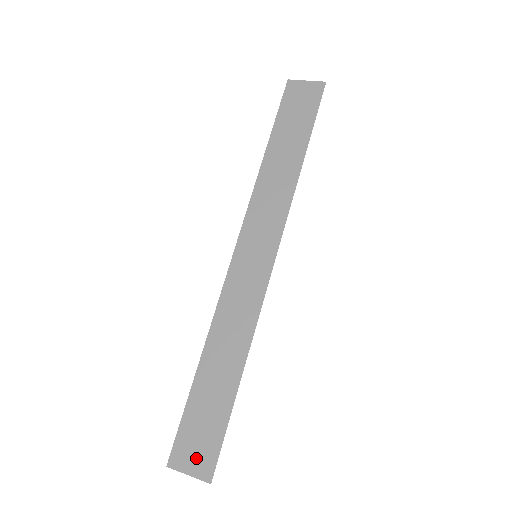
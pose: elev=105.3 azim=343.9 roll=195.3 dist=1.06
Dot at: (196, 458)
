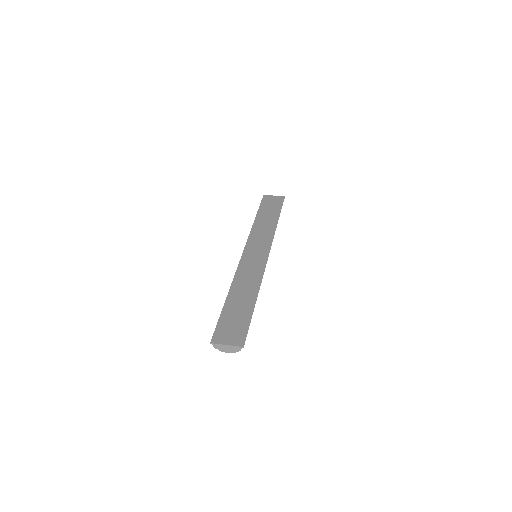
Dot at: (231, 337)
